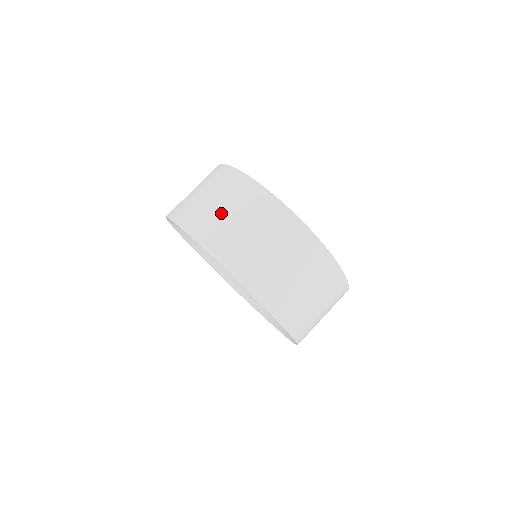
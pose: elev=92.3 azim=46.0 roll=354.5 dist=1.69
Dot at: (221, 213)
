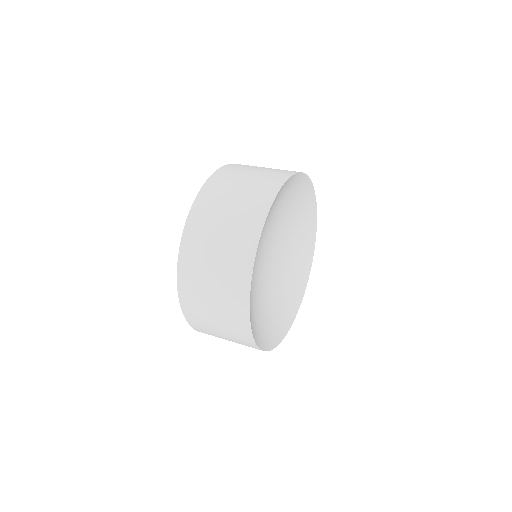
Dot at: (221, 215)
